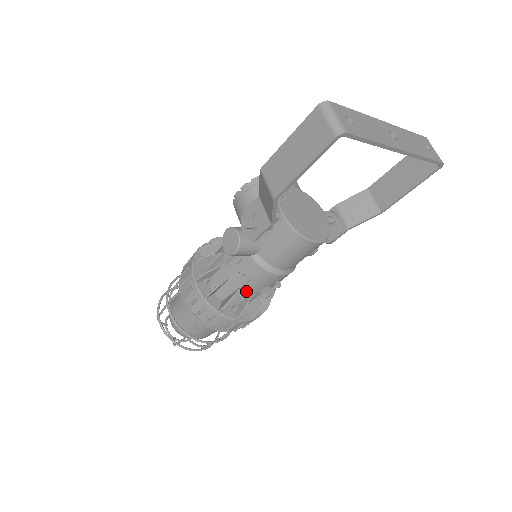
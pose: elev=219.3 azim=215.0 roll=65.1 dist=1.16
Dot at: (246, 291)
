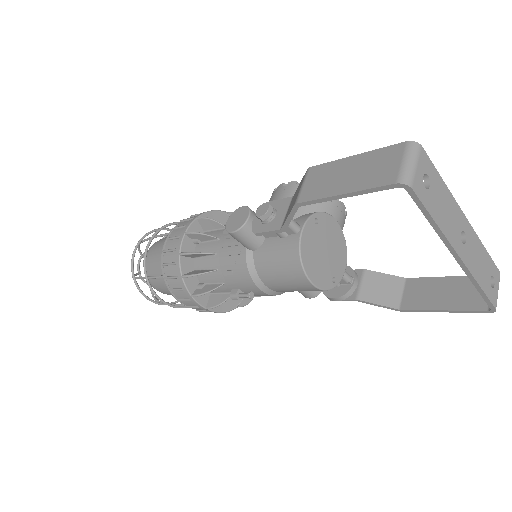
Dot at: (220, 278)
